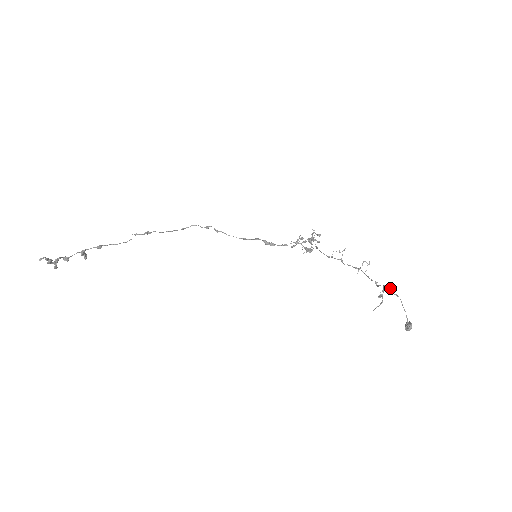
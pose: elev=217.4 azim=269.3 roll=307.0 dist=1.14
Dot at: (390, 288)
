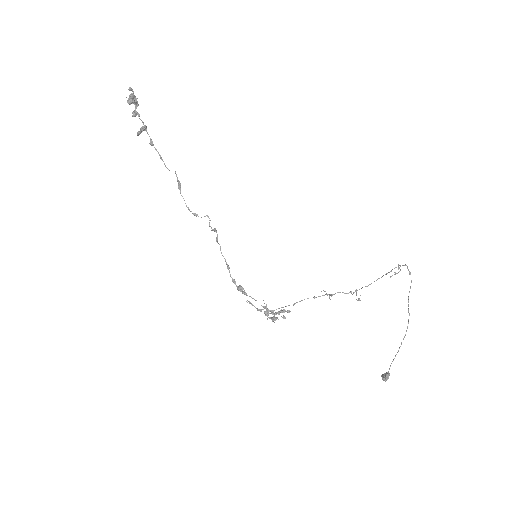
Dot at: (406, 265)
